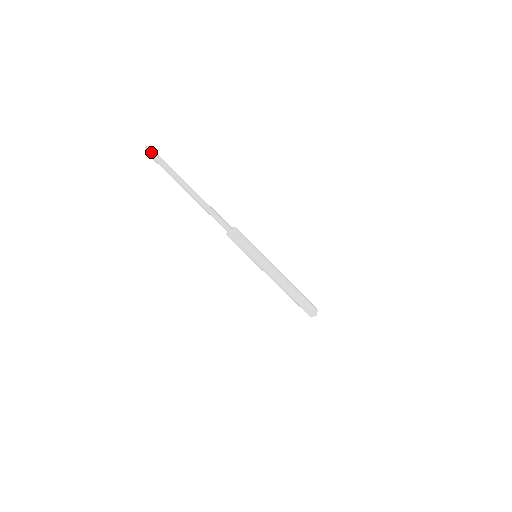
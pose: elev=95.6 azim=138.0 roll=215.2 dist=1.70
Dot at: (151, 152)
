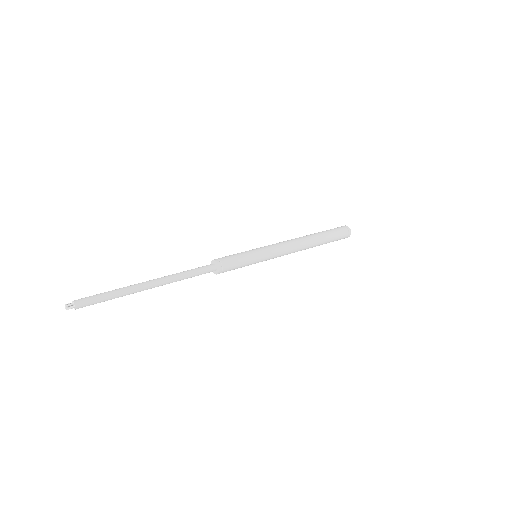
Dot at: (75, 309)
